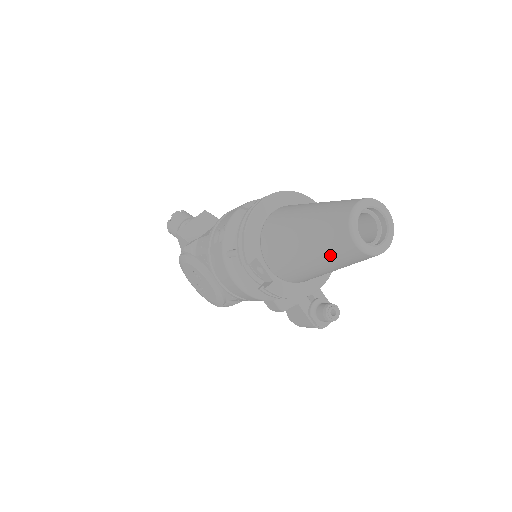
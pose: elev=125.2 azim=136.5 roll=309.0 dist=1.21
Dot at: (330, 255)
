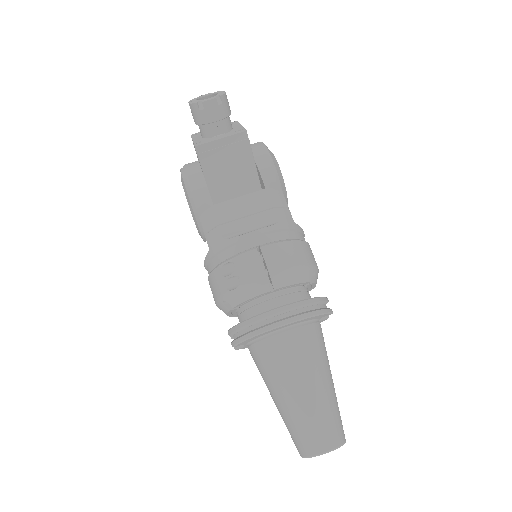
Dot at: occluded
